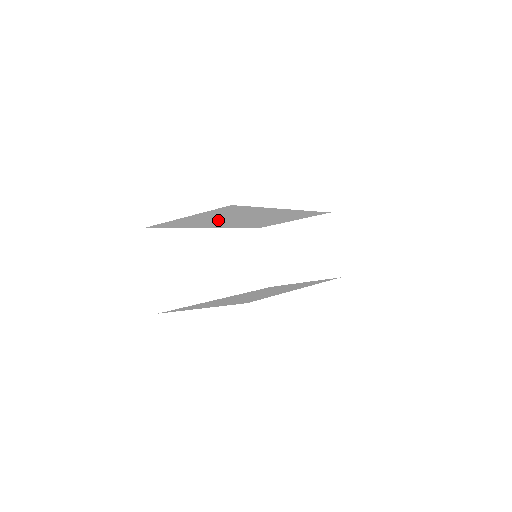
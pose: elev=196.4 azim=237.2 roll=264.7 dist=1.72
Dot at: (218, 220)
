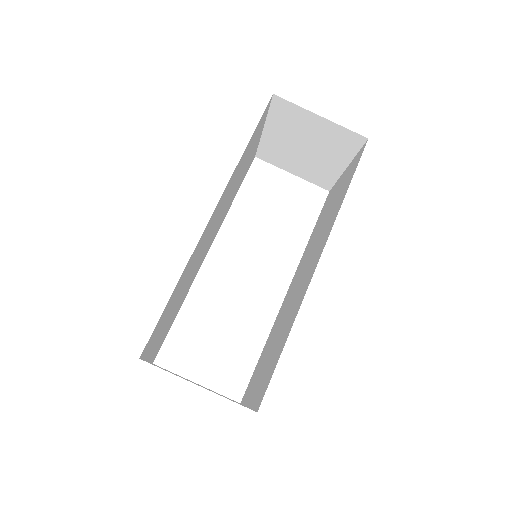
Dot at: (185, 287)
